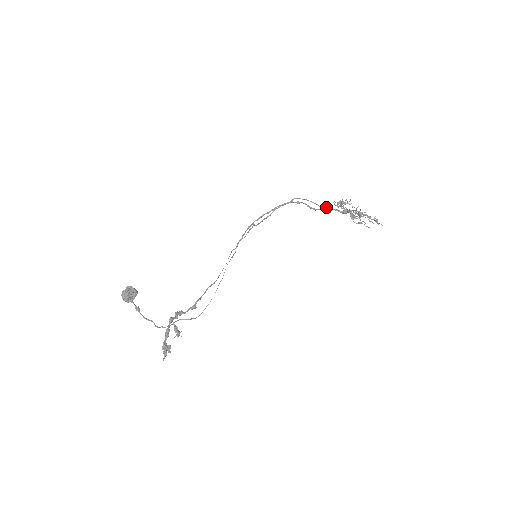
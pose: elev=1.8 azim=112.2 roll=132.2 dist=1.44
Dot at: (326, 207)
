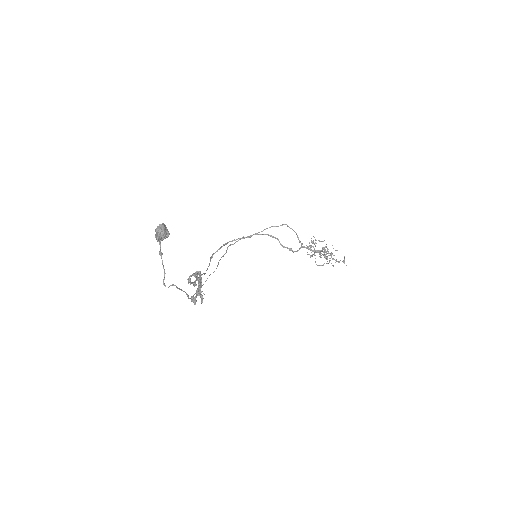
Dot at: (302, 243)
